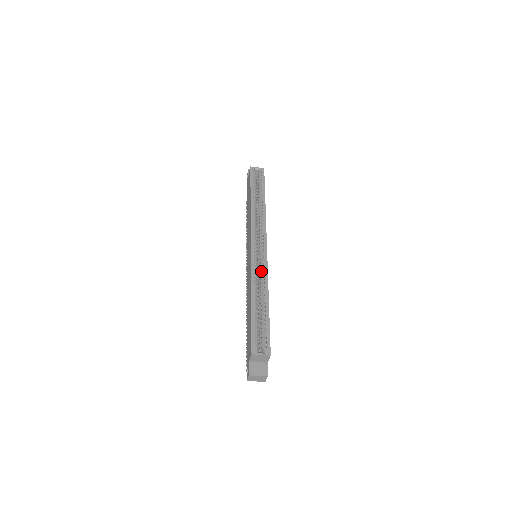
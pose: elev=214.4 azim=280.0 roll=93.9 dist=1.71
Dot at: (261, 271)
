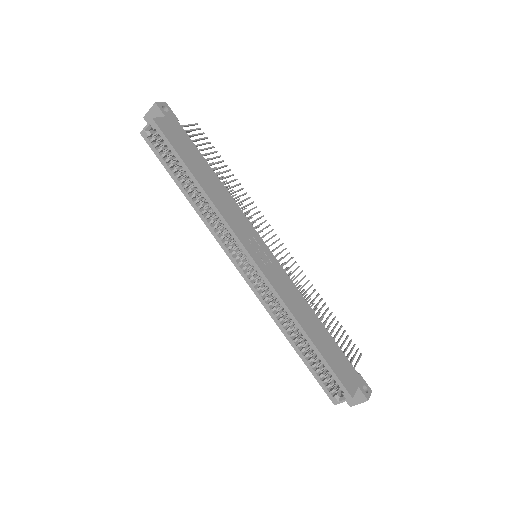
Dot at: (273, 295)
